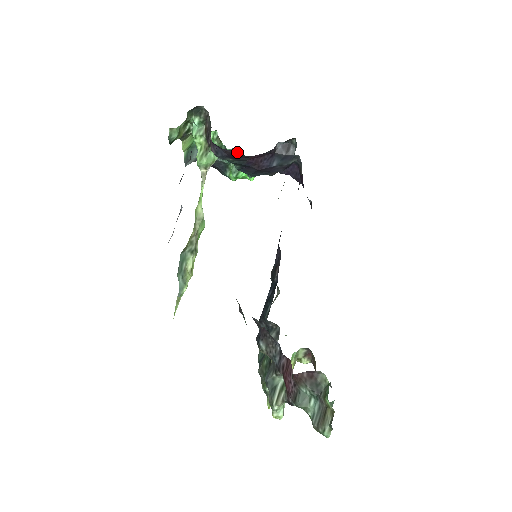
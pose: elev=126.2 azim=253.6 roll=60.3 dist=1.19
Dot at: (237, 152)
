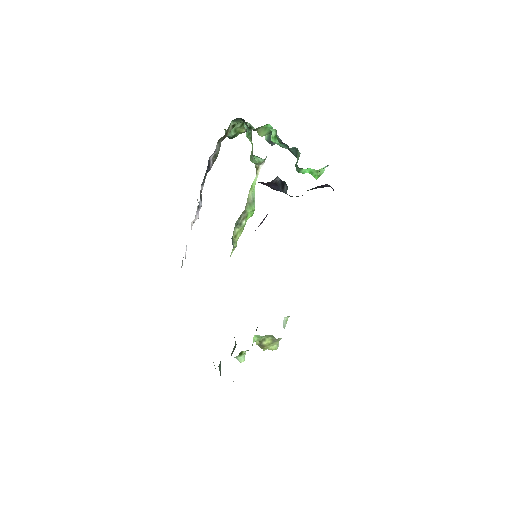
Dot at: occluded
